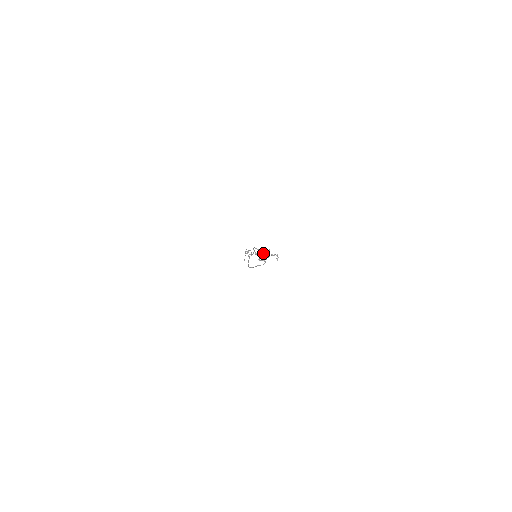
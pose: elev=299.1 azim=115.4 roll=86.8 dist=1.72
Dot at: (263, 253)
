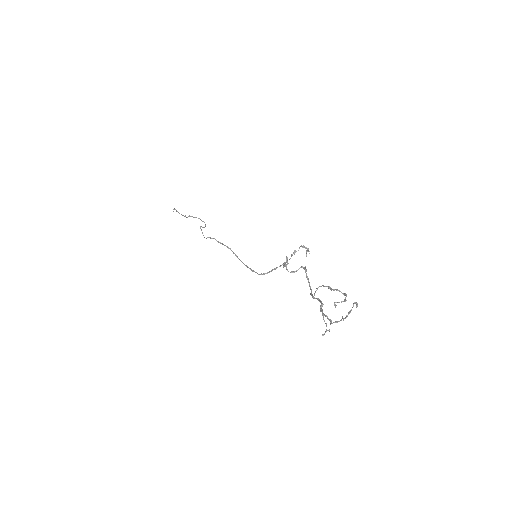
Dot at: (284, 263)
